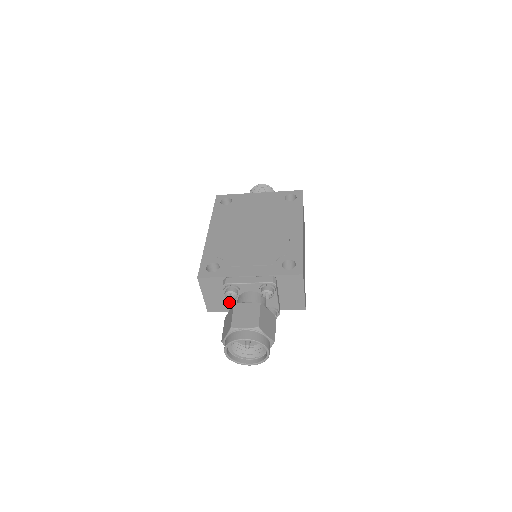
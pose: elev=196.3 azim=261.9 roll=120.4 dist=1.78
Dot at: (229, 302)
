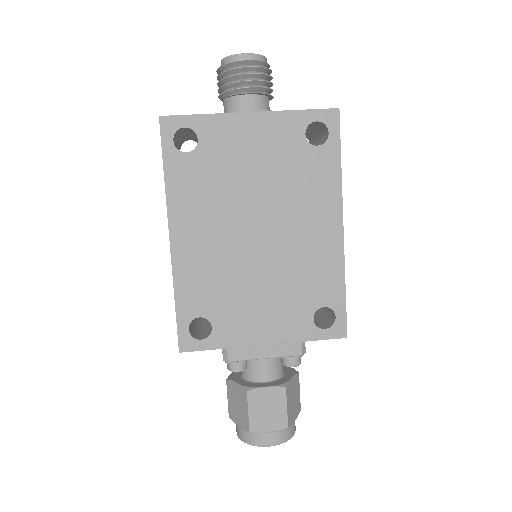
Dot at: occluded
